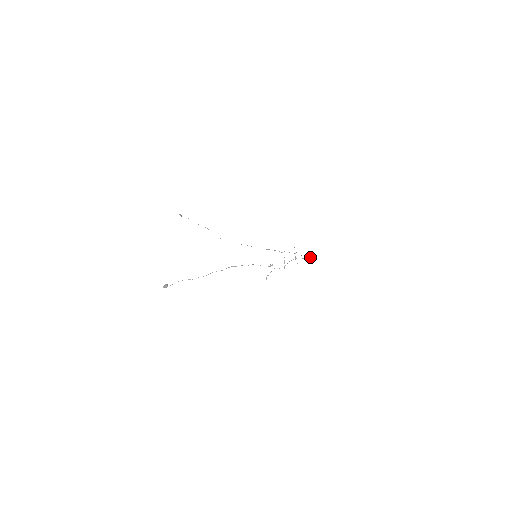
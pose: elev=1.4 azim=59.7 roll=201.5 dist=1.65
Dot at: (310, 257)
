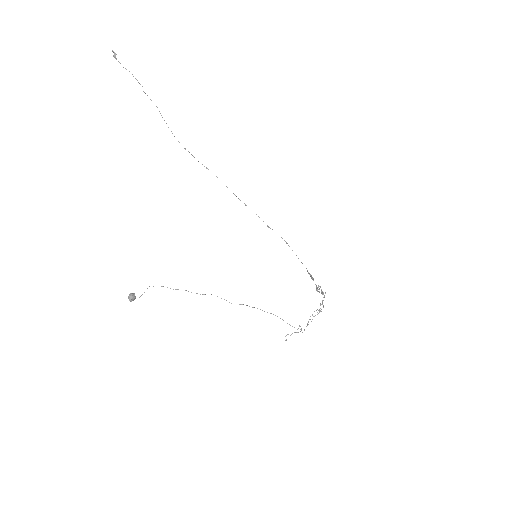
Dot at: (323, 294)
